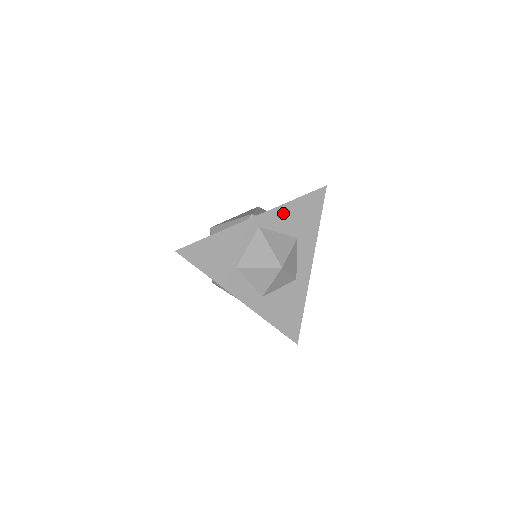
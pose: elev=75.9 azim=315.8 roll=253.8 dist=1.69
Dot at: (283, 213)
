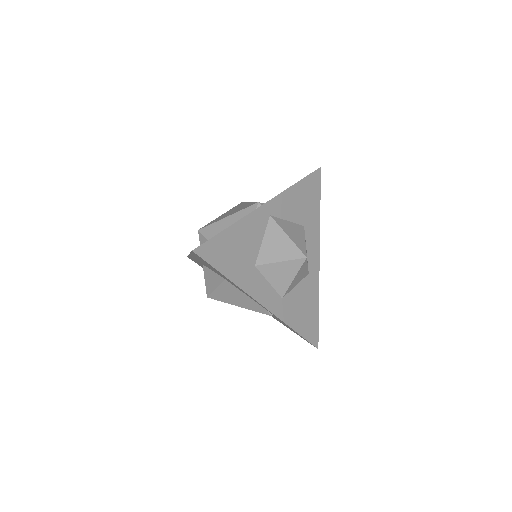
Dot at: (289, 198)
